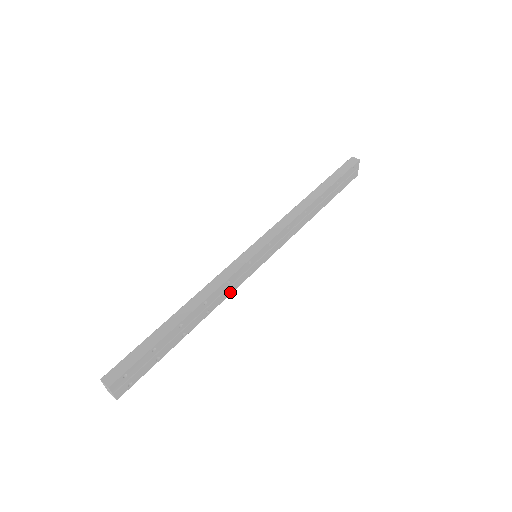
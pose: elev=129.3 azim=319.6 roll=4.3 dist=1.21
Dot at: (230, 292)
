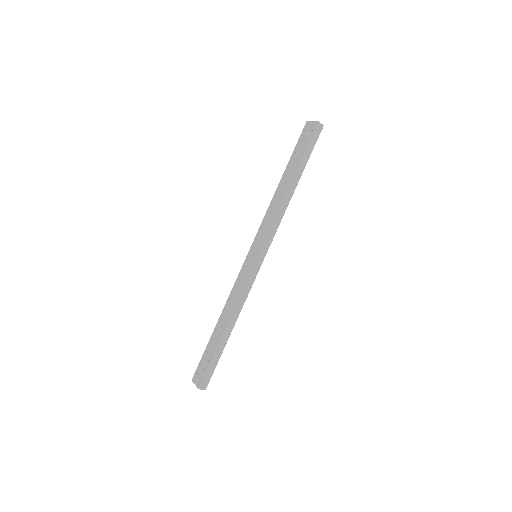
Dot at: occluded
